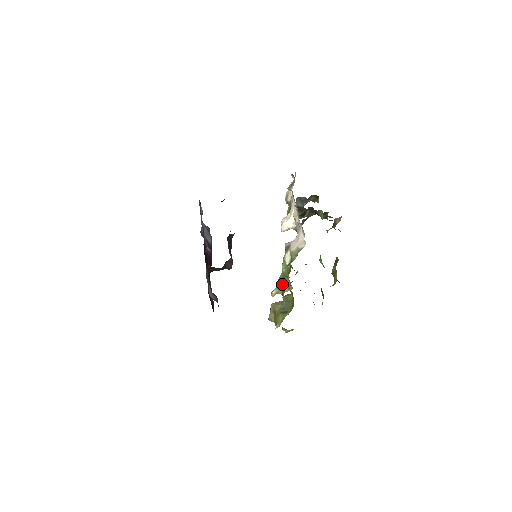
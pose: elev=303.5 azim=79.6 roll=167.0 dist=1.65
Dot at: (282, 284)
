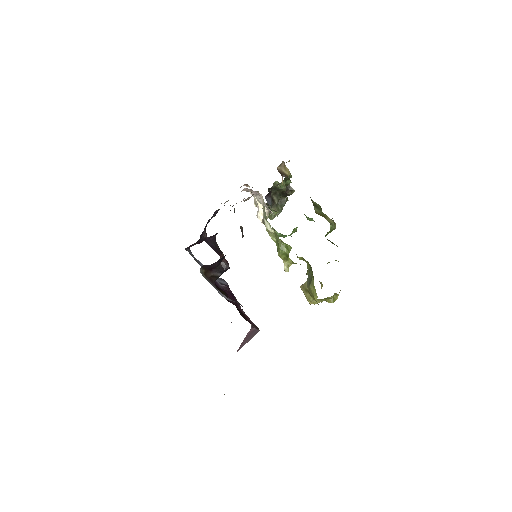
Dot at: (281, 250)
